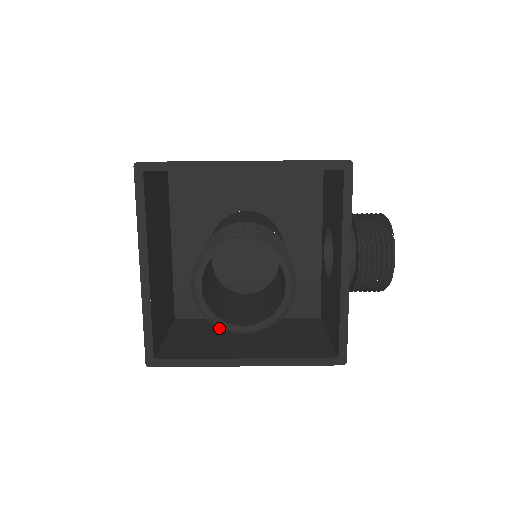
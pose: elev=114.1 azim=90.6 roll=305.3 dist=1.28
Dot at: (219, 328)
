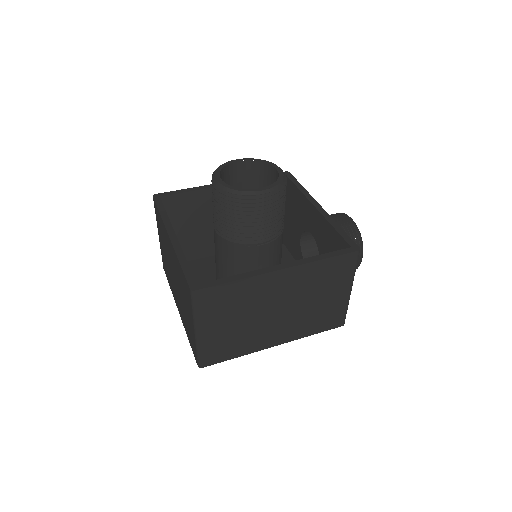
Dot at: occluded
